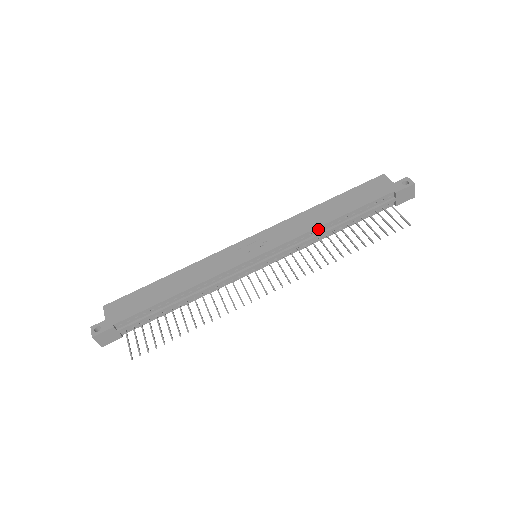
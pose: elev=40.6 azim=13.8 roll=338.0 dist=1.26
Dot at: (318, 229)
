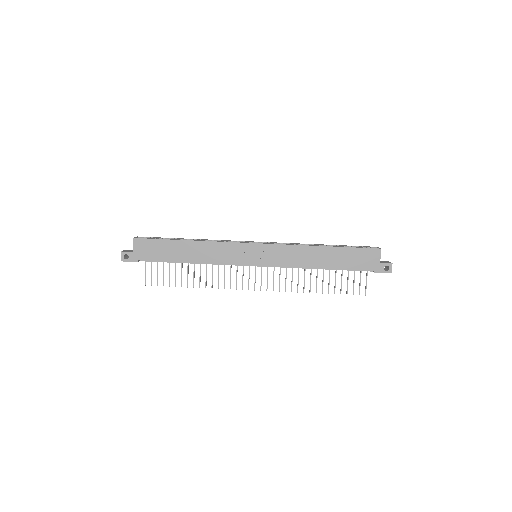
Dot at: (307, 267)
